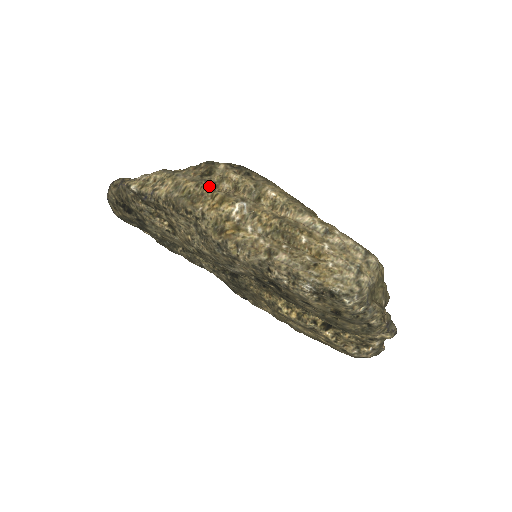
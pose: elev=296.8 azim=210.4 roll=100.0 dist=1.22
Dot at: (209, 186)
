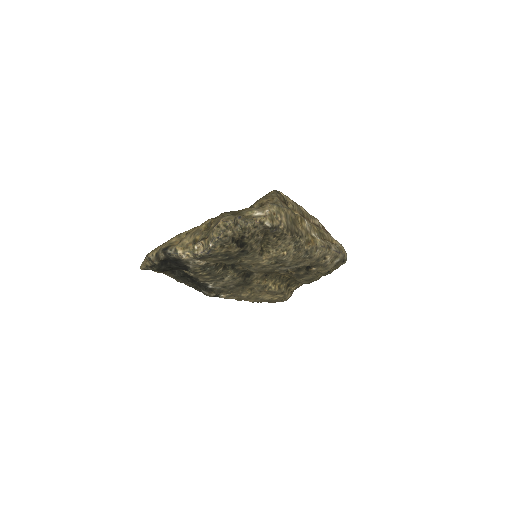
Dot at: occluded
